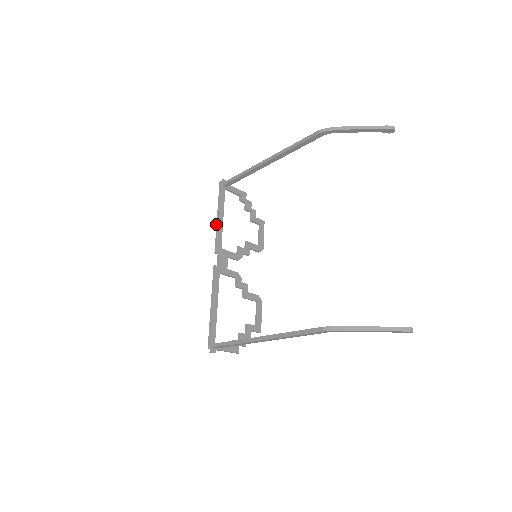
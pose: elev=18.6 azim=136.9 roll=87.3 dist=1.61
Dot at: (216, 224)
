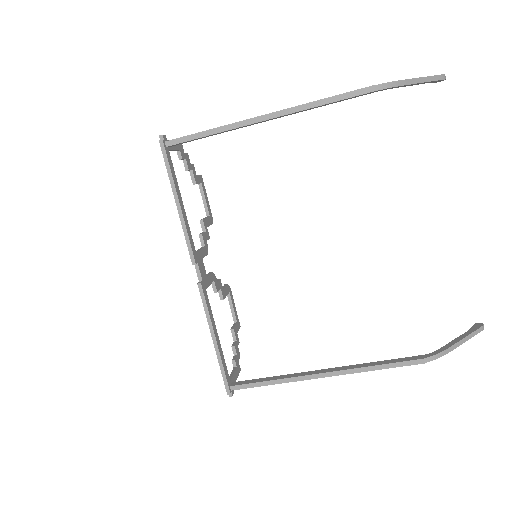
Dot at: occluded
